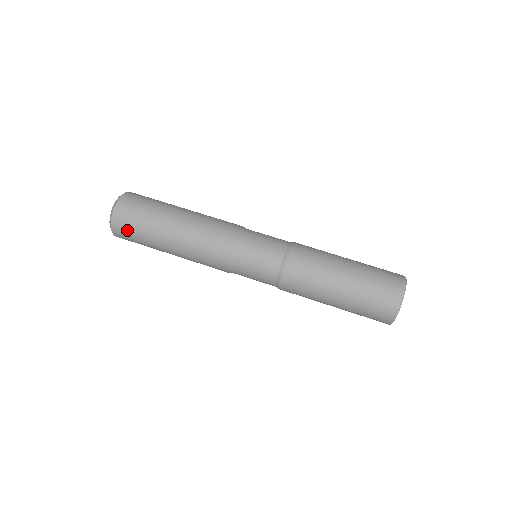
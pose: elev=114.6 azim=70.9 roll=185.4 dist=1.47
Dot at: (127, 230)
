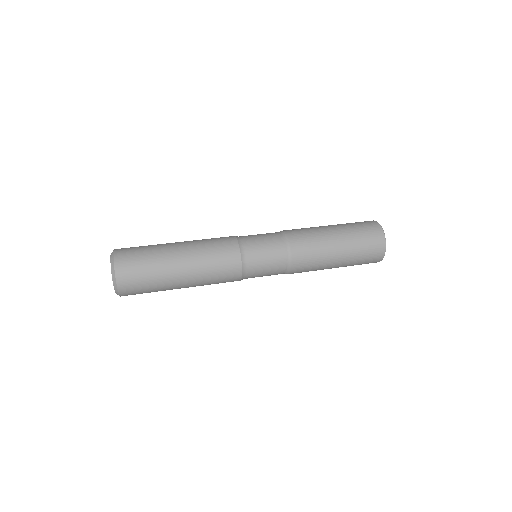
Dot at: (133, 268)
